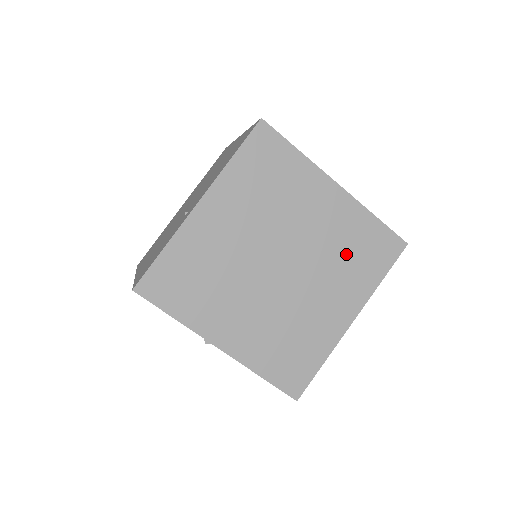
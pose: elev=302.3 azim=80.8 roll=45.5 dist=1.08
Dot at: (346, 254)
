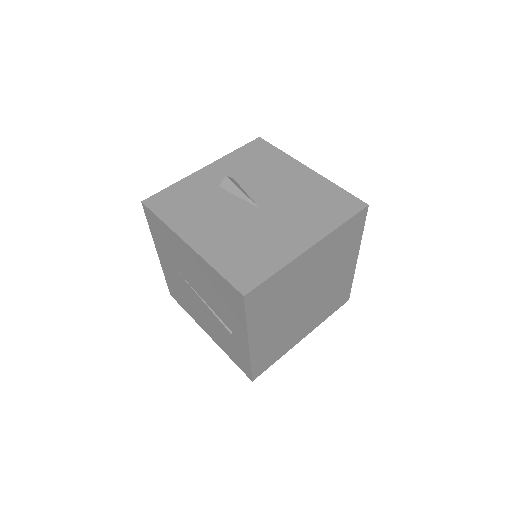
Dot at: (337, 253)
